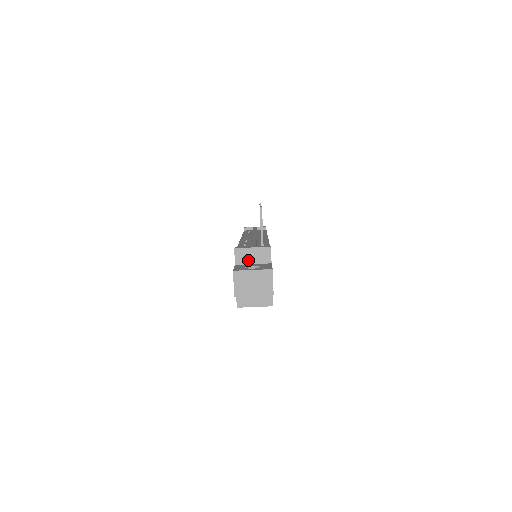
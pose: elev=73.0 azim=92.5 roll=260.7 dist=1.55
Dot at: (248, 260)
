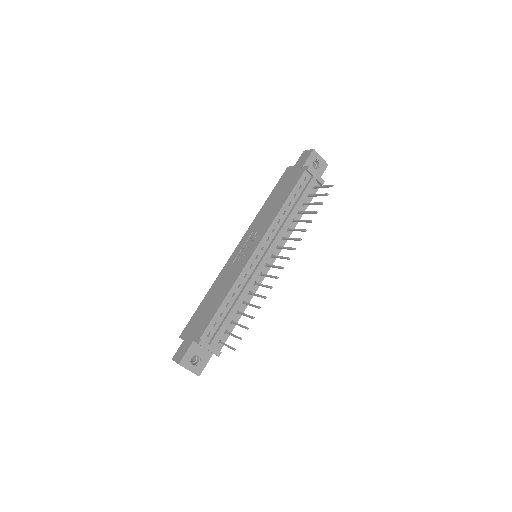
Dot at: occluded
